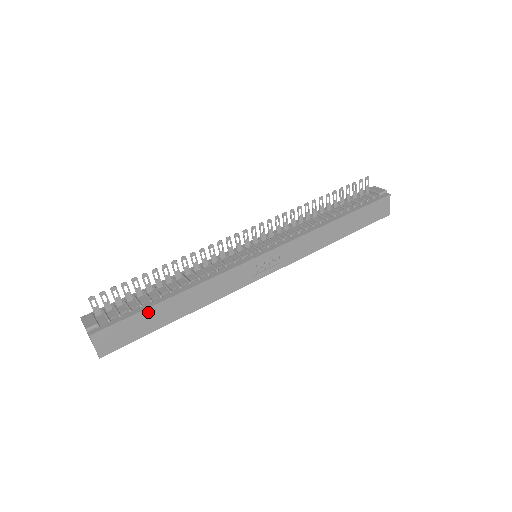
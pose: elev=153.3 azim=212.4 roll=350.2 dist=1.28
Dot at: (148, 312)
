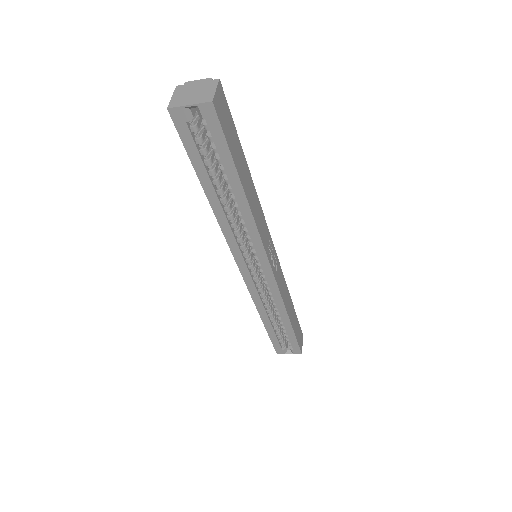
Dot at: (239, 145)
